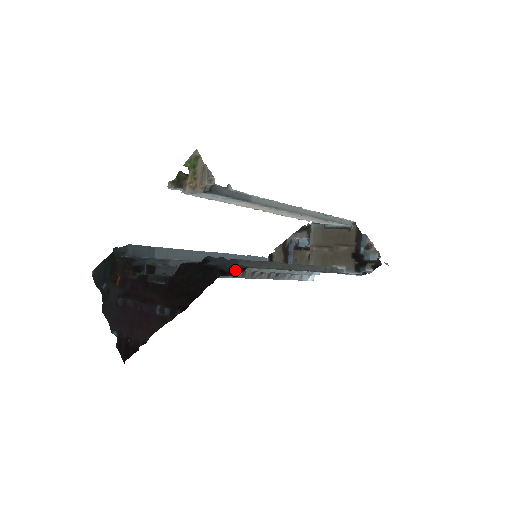
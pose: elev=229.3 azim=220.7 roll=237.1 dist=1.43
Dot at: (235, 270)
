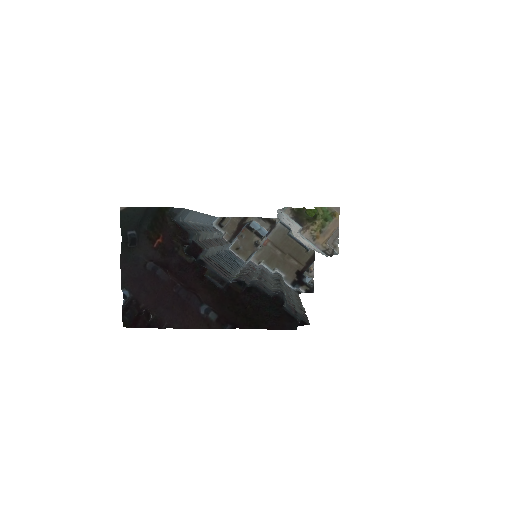
Dot at: (299, 321)
